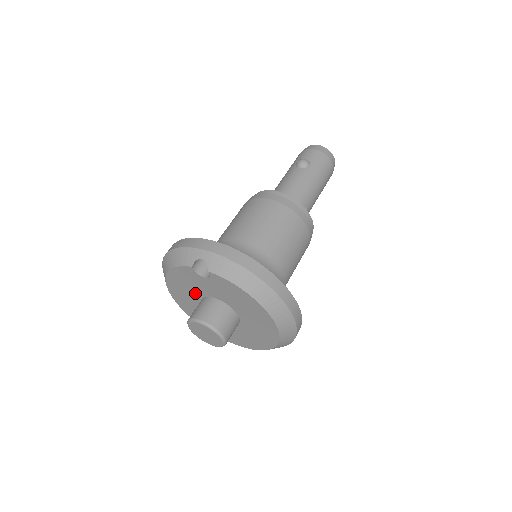
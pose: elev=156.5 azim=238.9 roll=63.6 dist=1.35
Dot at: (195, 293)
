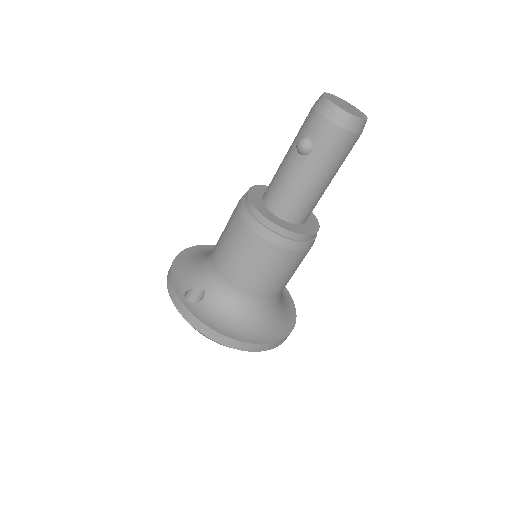
Dot at: occluded
